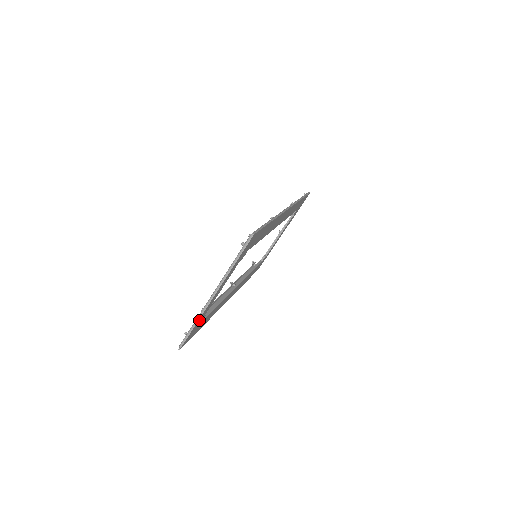
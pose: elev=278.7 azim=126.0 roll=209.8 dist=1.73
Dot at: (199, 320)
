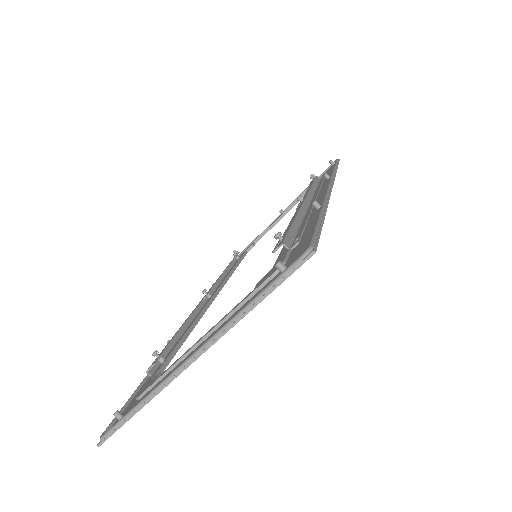
Dot at: occluded
